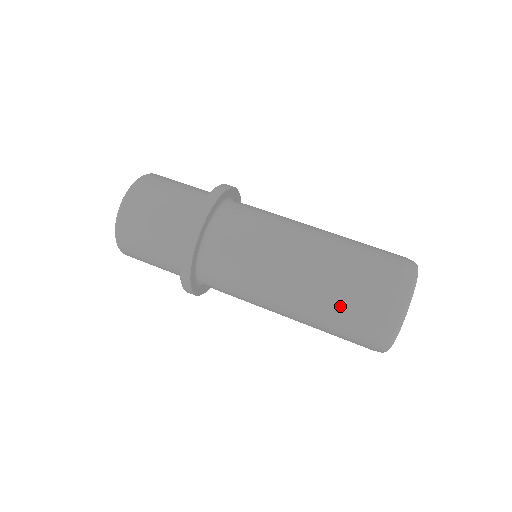
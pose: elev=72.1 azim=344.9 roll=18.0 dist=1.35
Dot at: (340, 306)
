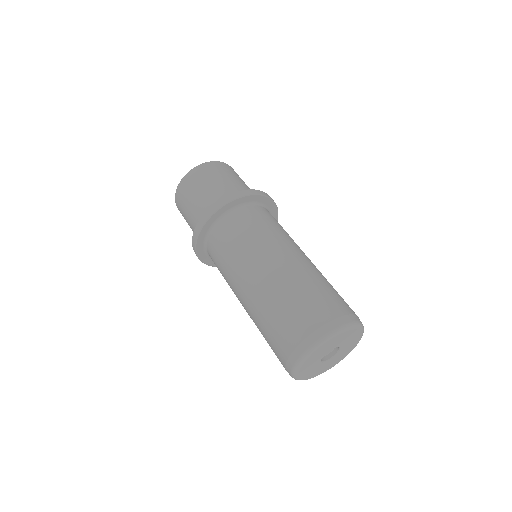
Dot at: (298, 294)
